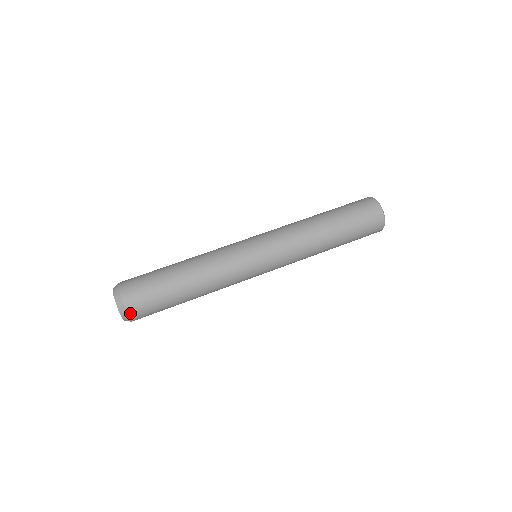
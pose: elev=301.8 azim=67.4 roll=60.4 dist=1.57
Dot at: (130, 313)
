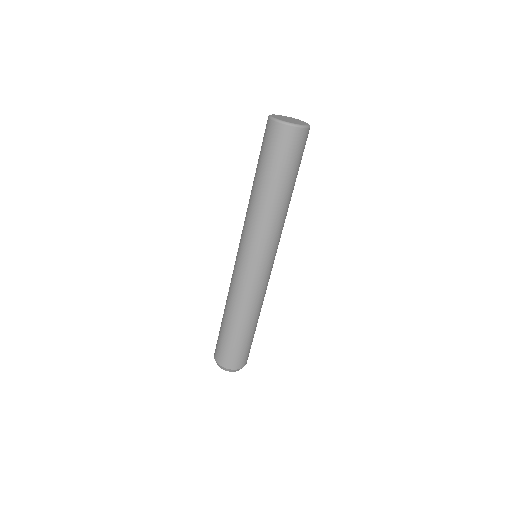
Dot at: (244, 365)
